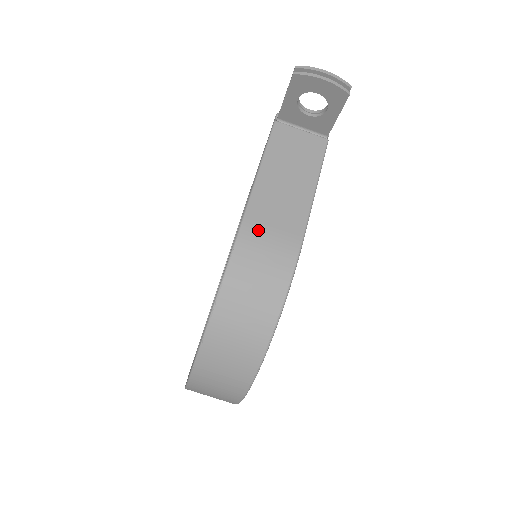
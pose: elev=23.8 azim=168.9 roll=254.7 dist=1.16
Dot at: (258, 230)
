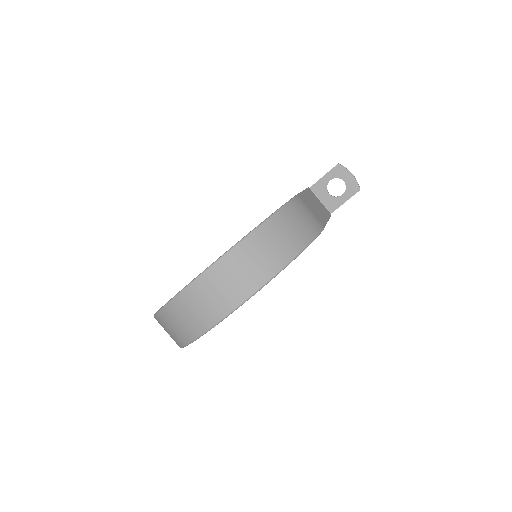
Dot at: (305, 204)
